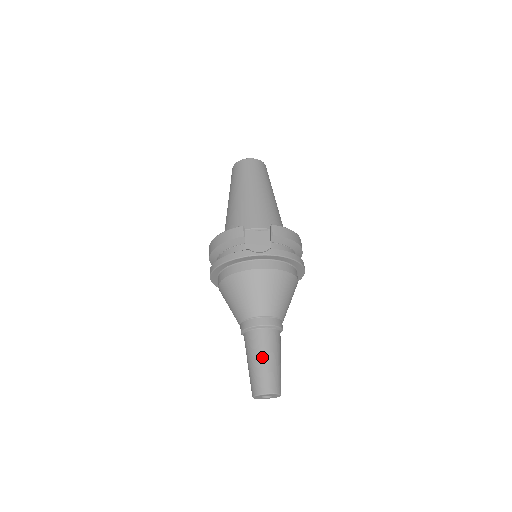
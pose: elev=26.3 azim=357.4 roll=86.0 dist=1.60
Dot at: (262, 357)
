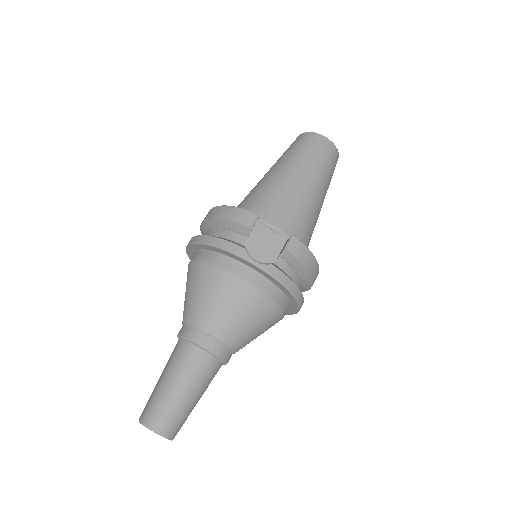
Dot at: (178, 384)
